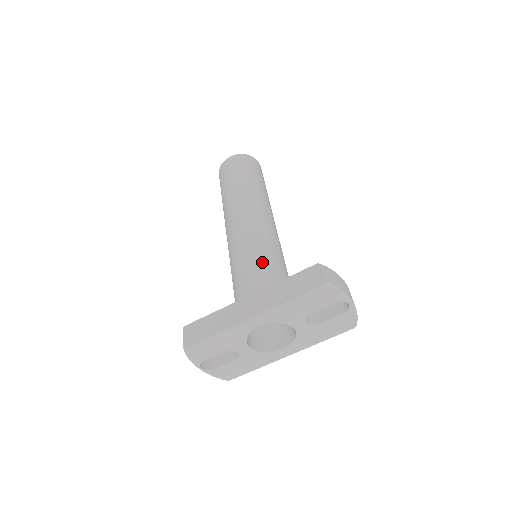
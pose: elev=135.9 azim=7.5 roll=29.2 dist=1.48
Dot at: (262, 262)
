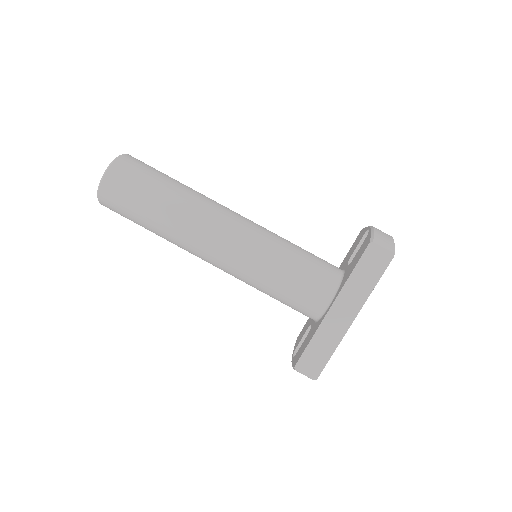
Dot at: (296, 268)
